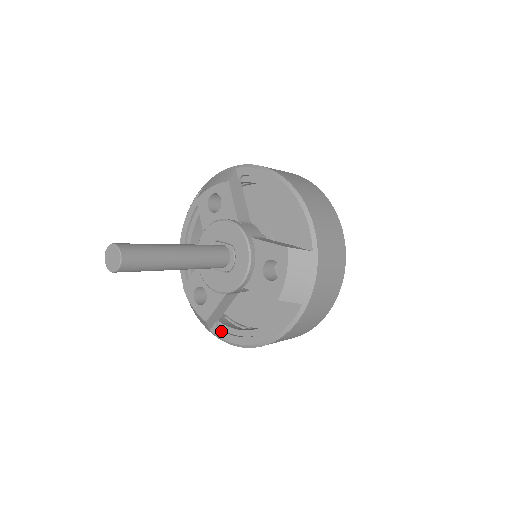
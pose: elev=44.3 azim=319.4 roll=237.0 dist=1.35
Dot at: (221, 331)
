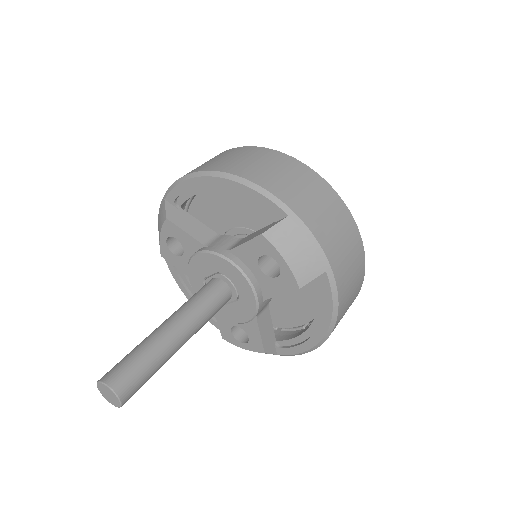
Dot at: (286, 349)
